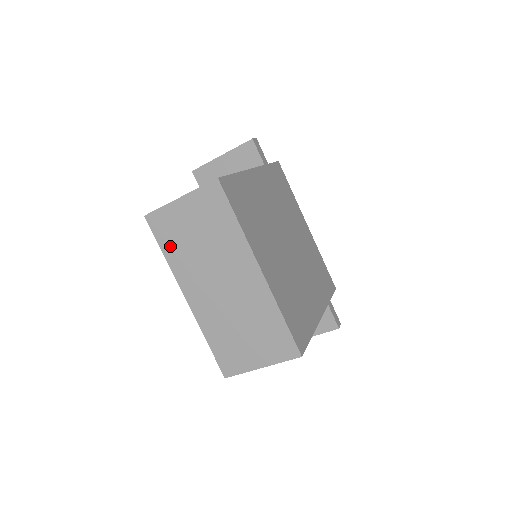
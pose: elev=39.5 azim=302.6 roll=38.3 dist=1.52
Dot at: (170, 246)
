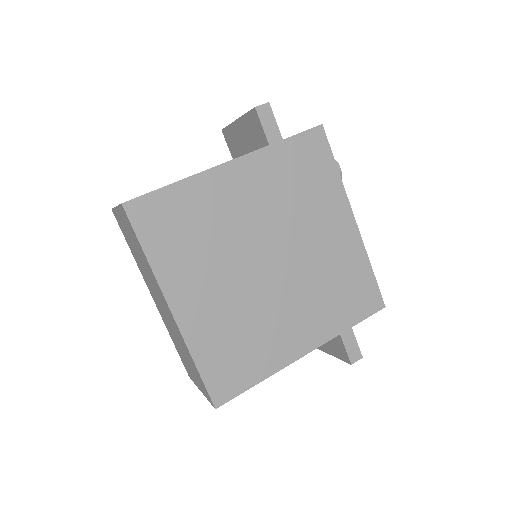
Dot at: (130, 246)
